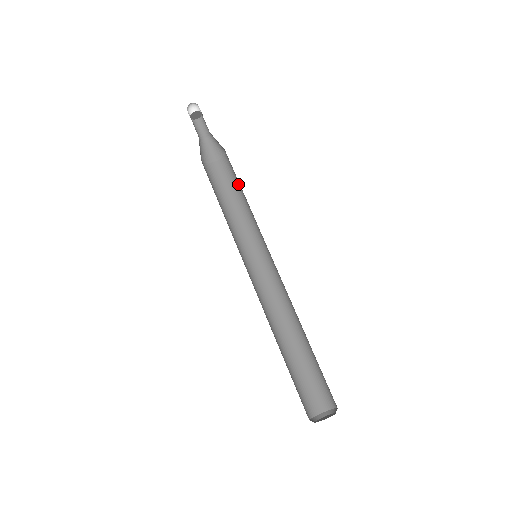
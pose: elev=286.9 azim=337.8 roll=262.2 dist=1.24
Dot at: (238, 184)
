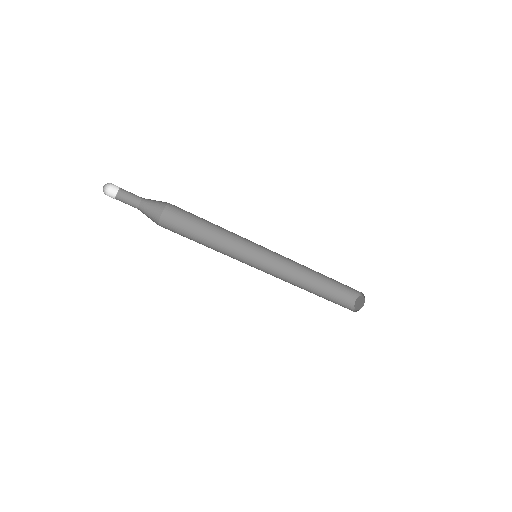
Dot at: occluded
